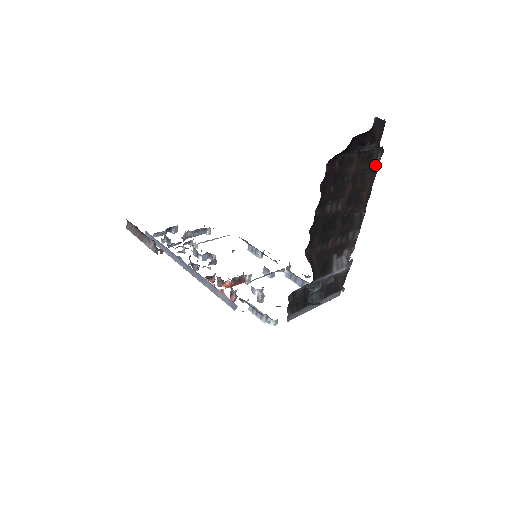
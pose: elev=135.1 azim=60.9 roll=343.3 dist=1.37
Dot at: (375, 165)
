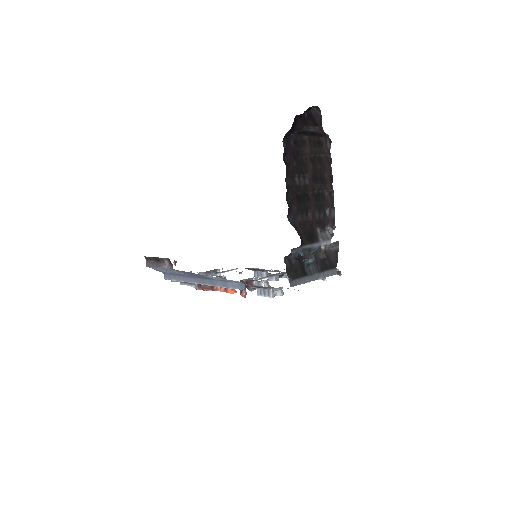
Dot at: (327, 151)
